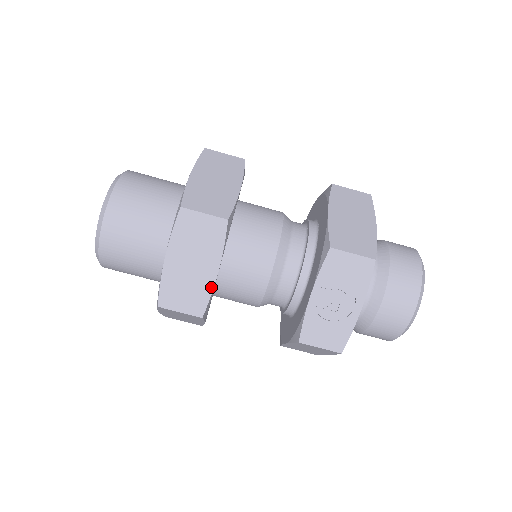
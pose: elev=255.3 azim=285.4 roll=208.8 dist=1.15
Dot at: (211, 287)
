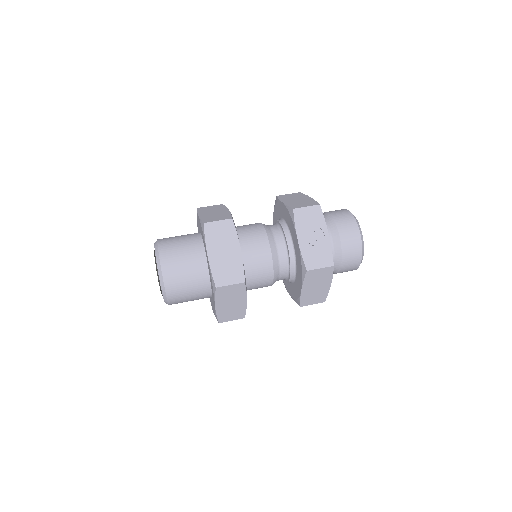
Dot at: (241, 261)
